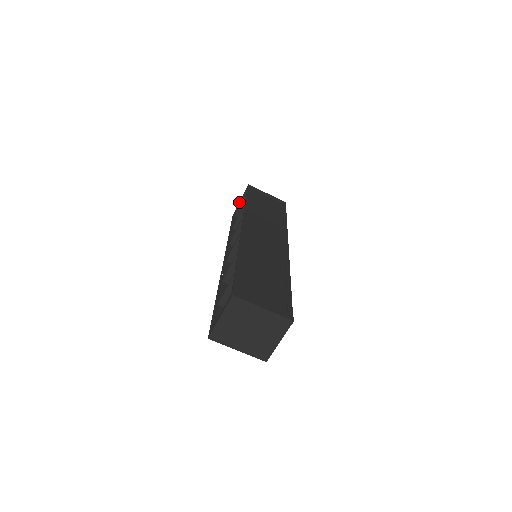
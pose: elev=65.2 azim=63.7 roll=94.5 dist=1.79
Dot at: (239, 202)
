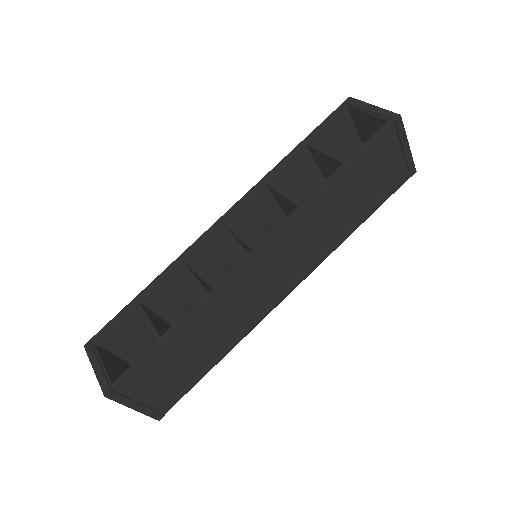
Dot at: (368, 106)
